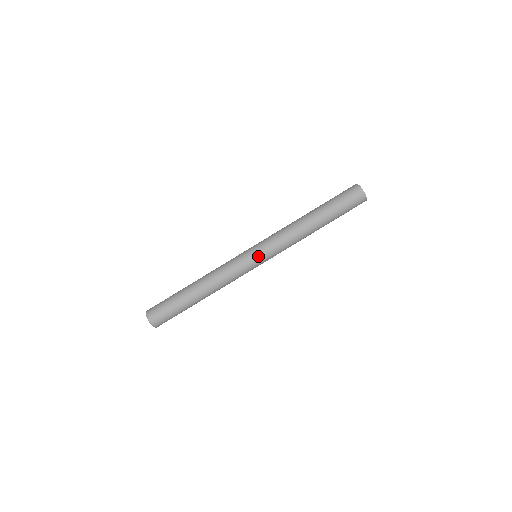
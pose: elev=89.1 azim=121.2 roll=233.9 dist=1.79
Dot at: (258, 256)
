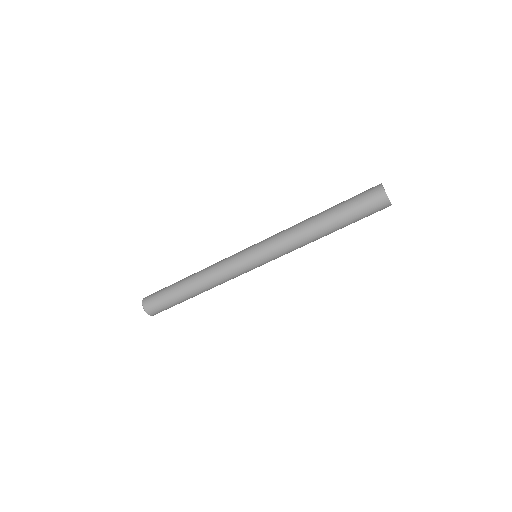
Dot at: (254, 256)
